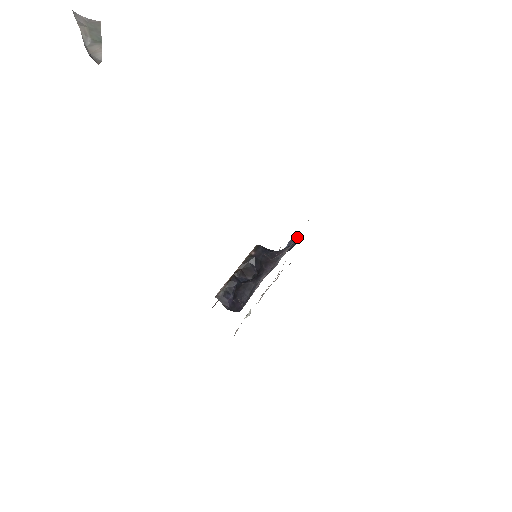
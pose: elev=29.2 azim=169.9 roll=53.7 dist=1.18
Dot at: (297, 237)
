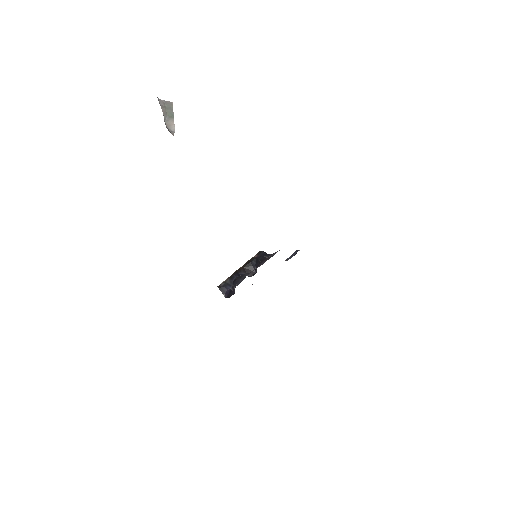
Dot at: (299, 250)
